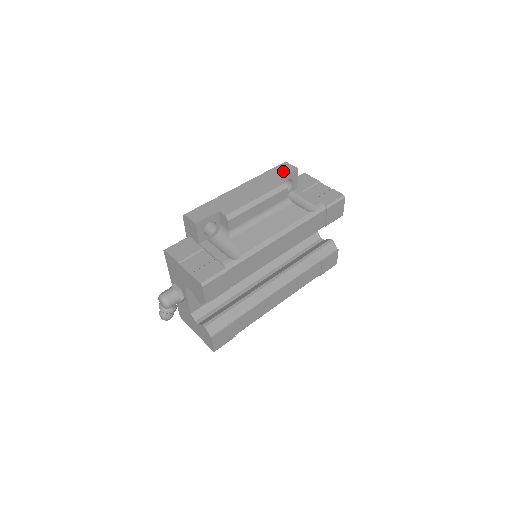
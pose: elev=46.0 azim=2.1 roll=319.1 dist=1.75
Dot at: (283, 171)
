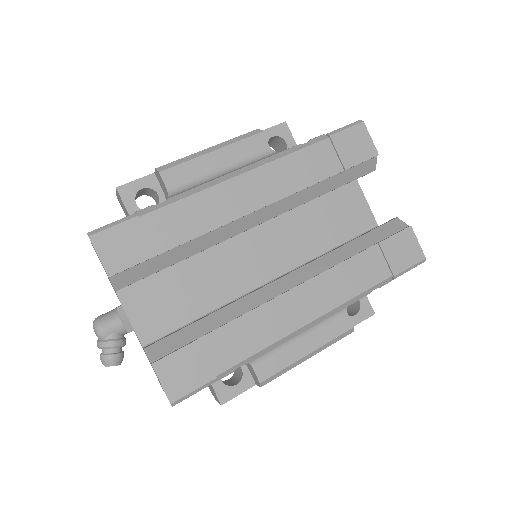
Dot at: occluded
